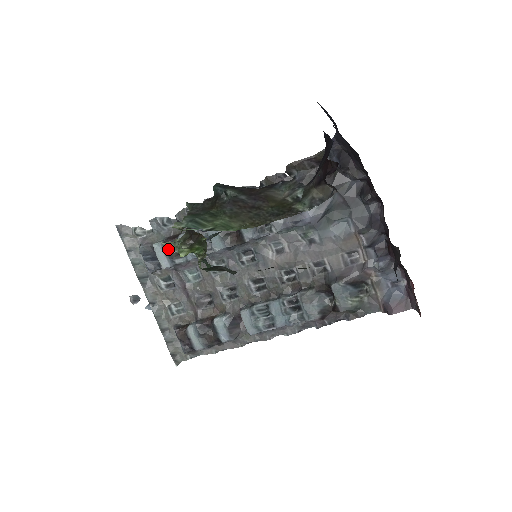
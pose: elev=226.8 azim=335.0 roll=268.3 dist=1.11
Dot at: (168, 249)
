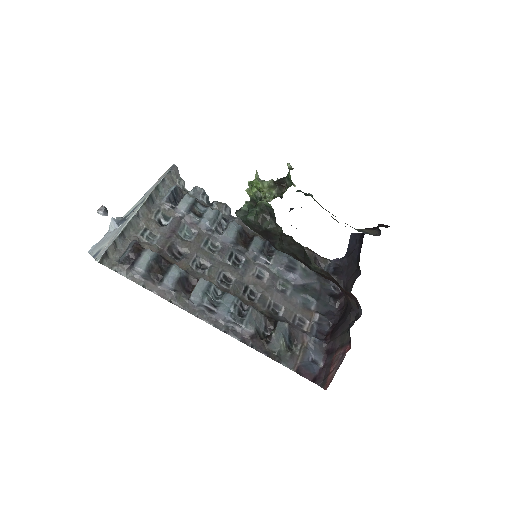
Dot at: (195, 204)
